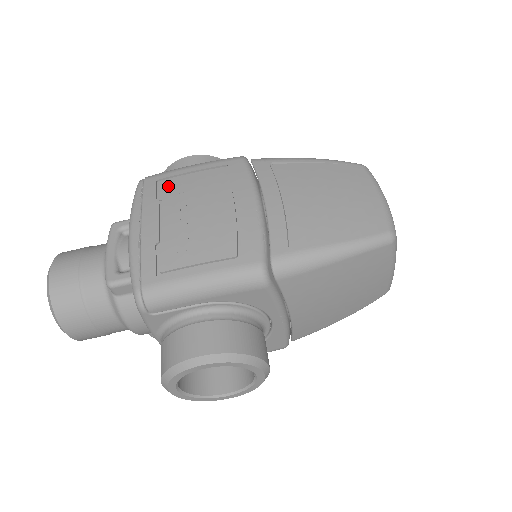
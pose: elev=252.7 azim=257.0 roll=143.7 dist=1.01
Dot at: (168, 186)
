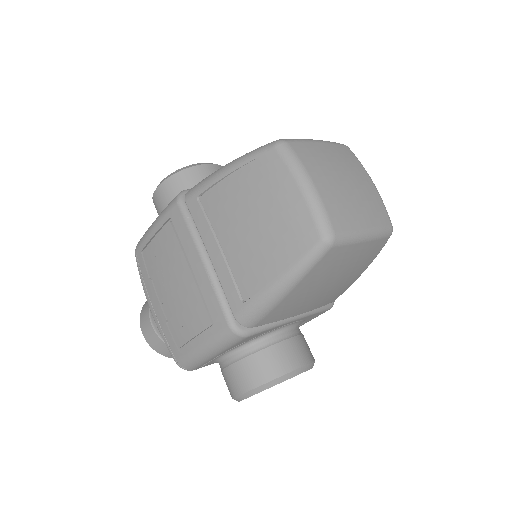
Dot at: (148, 259)
